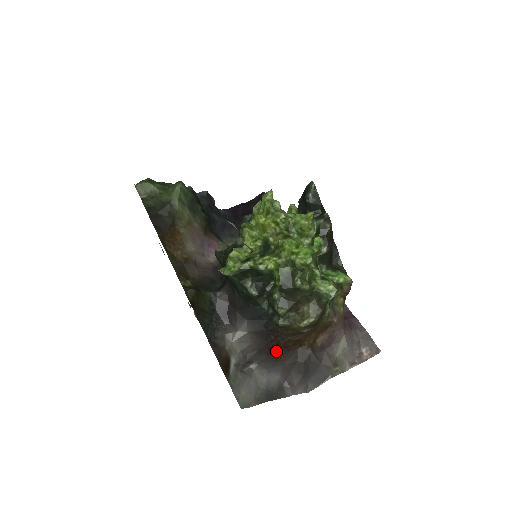
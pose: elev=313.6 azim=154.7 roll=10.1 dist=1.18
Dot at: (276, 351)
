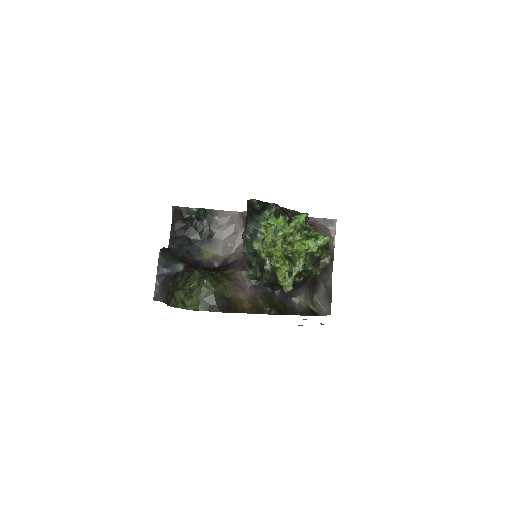
Dot at: (315, 280)
